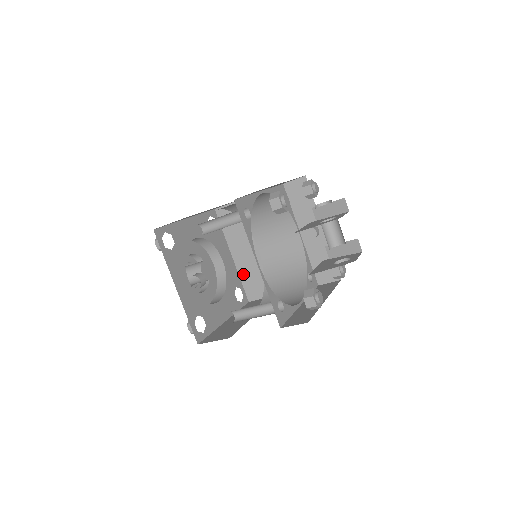
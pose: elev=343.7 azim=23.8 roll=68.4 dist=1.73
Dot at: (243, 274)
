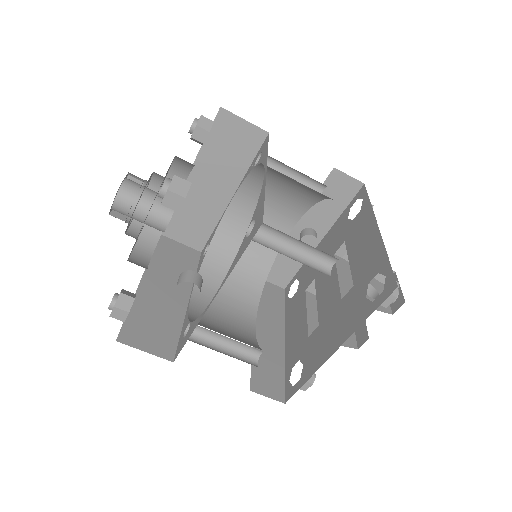
Dot at: (182, 205)
